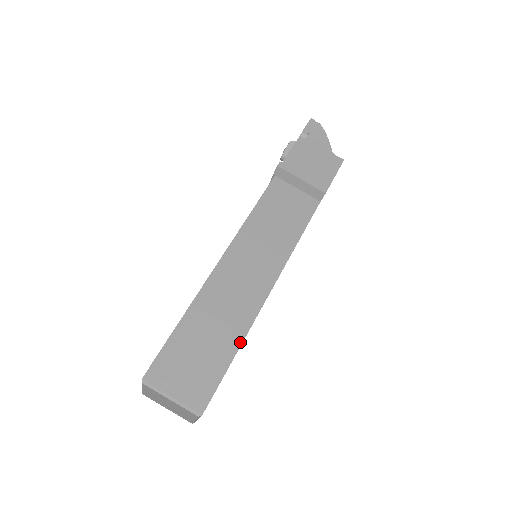
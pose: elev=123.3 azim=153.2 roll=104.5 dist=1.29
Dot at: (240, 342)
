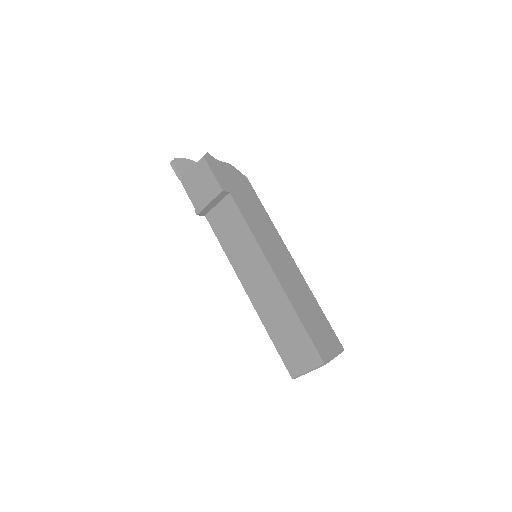
Dot at: (296, 315)
